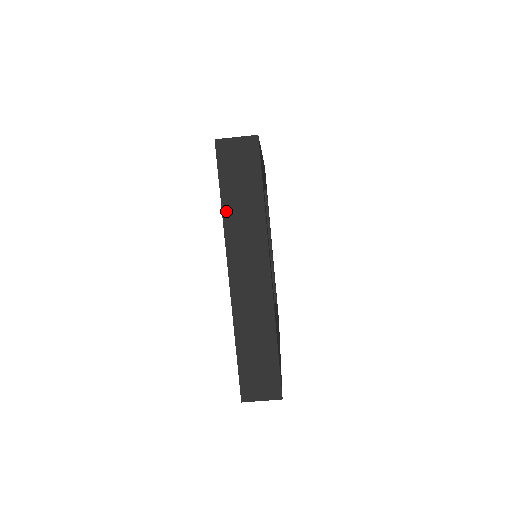
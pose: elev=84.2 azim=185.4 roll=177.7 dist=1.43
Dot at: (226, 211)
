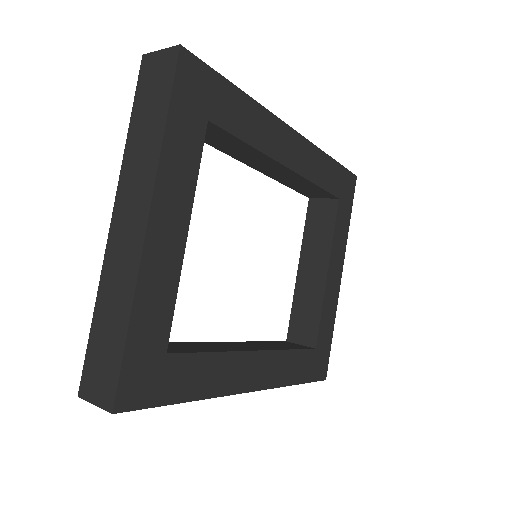
Dot at: (129, 141)
